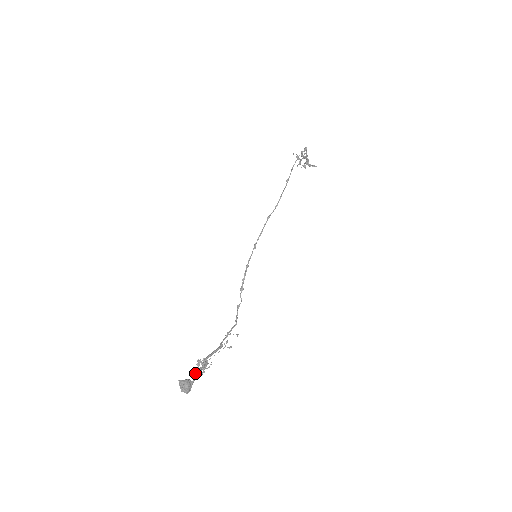
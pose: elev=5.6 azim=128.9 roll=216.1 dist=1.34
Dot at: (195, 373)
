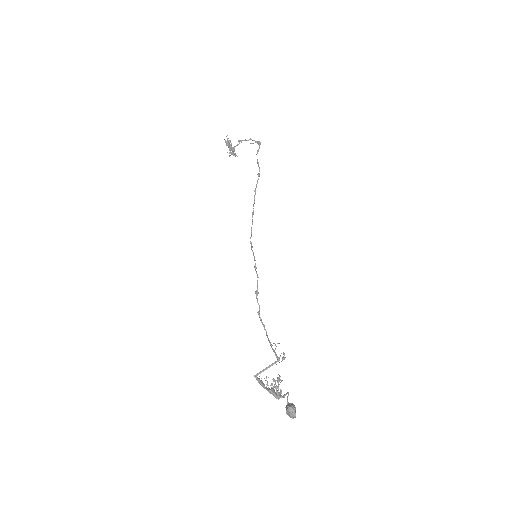
Dot at: (278, 394)
